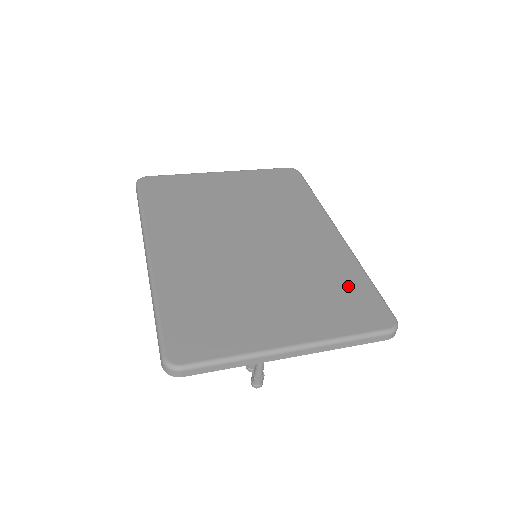
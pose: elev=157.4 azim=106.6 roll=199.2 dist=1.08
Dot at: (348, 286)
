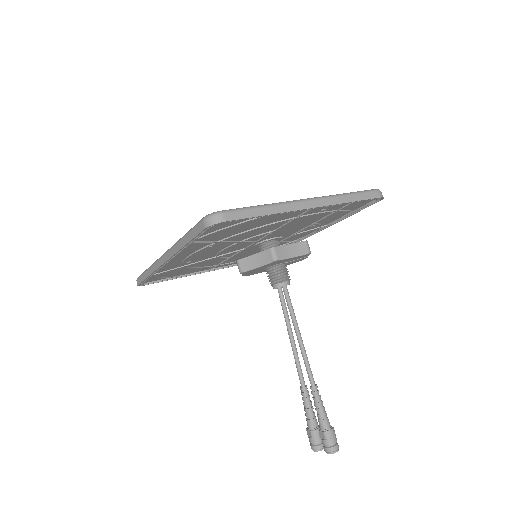
Dot at: occluded
